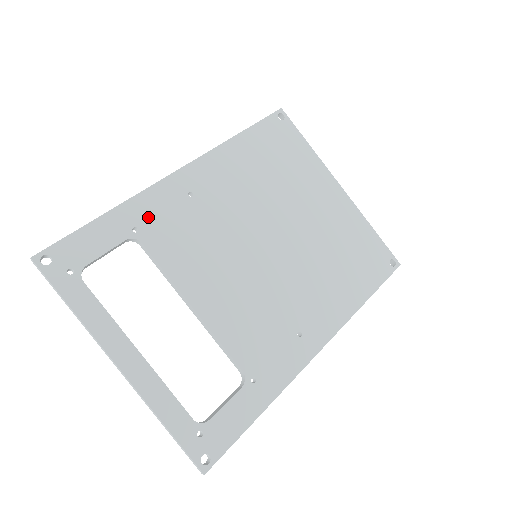
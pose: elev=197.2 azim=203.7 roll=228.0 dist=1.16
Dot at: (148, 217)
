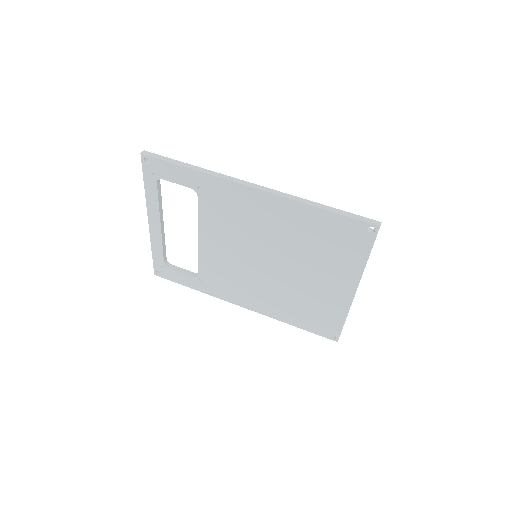
Dot at: (212, 191)
